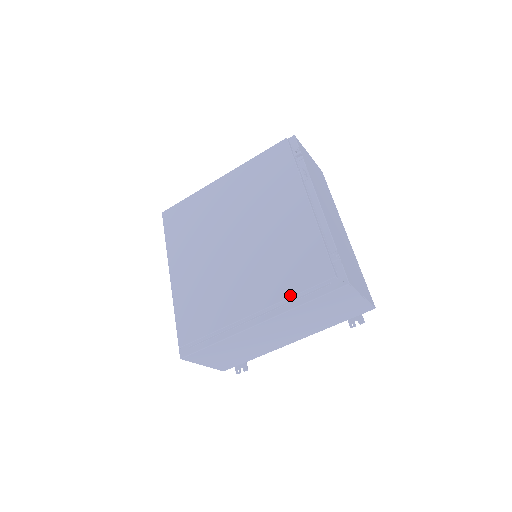
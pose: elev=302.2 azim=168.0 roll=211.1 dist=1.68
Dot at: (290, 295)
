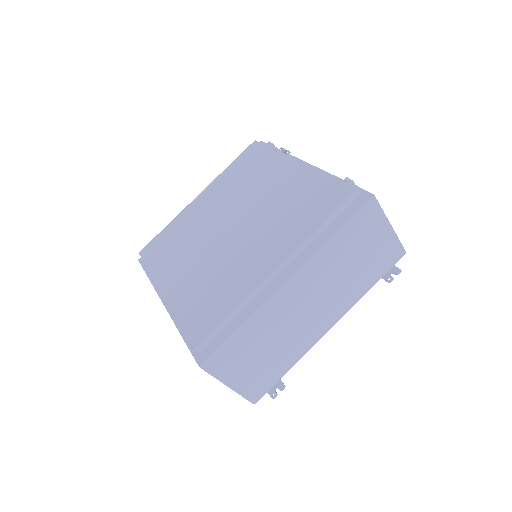
Dot at: (314, 229)
